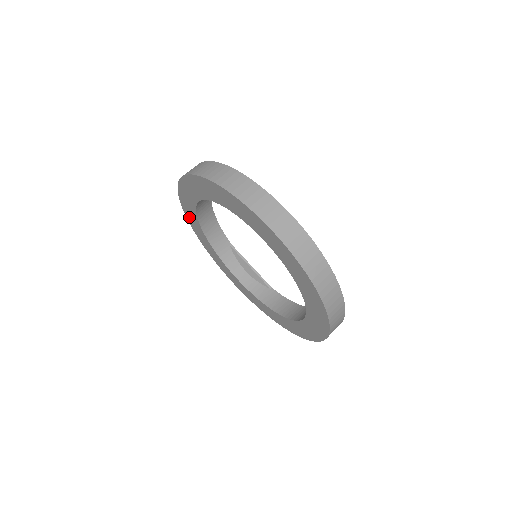
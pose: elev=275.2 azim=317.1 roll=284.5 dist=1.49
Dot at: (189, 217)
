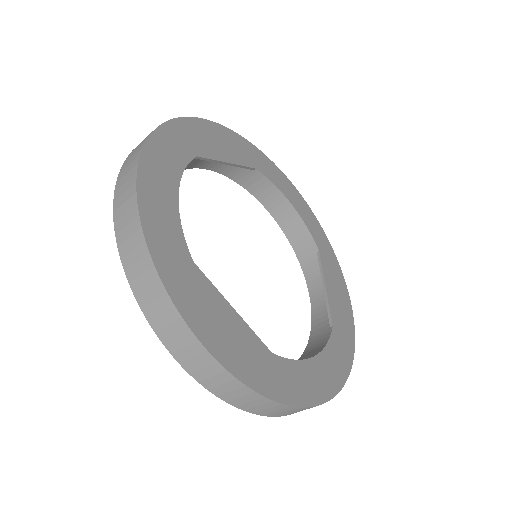
Dot at: occluded
